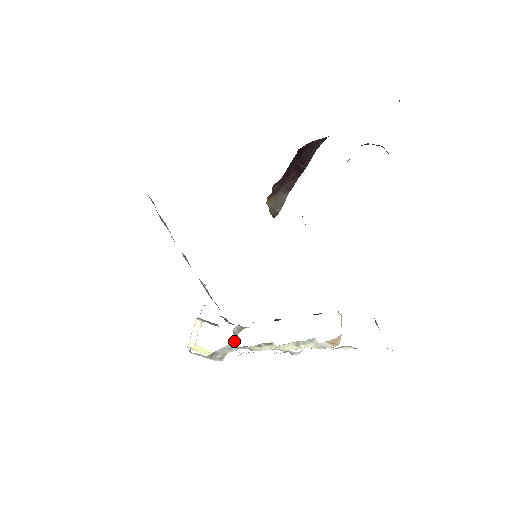
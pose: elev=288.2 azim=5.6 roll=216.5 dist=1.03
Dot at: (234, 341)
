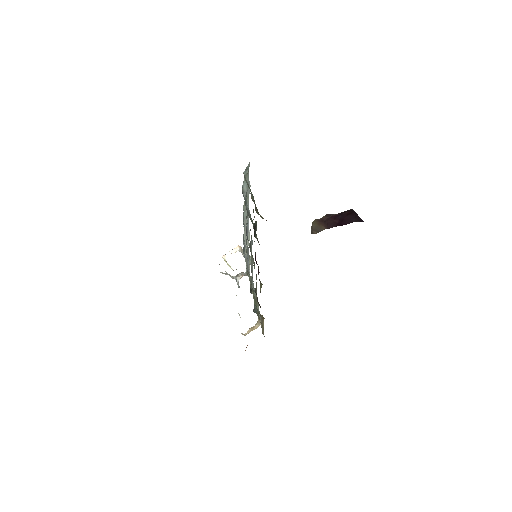
Dot at: (239, 277)
